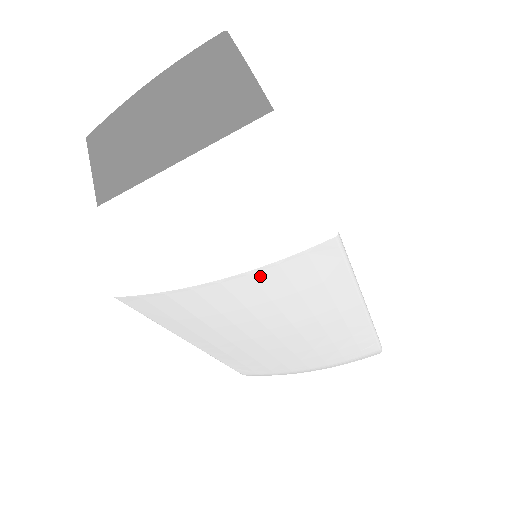
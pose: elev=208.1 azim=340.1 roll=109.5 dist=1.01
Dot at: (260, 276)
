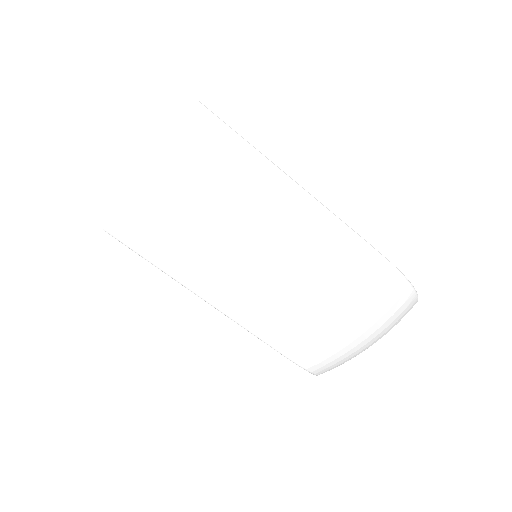
Dot at: (172, 155)
